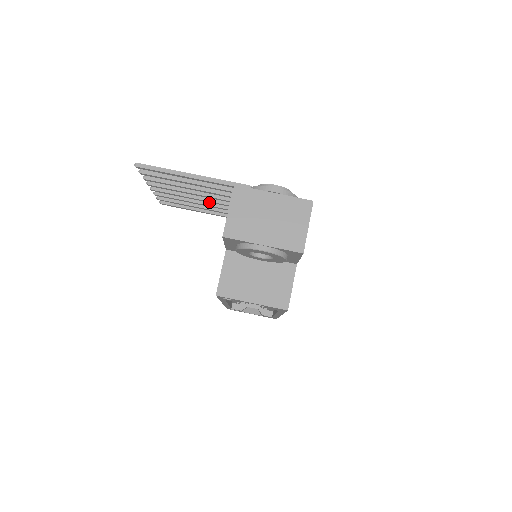
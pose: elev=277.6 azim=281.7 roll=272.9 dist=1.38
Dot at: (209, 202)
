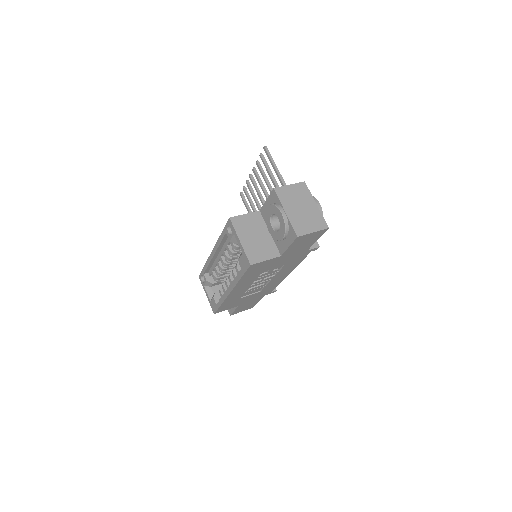
Dot at: occluded
